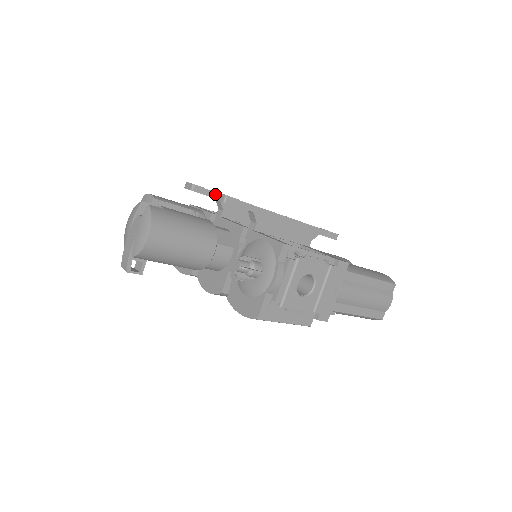
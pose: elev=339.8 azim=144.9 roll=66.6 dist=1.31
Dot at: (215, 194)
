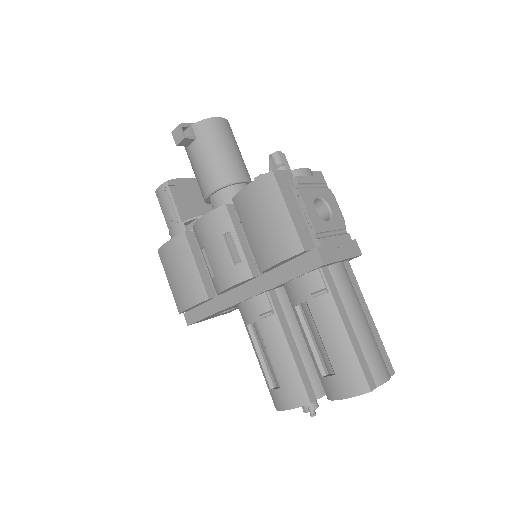
Dot at: occluded
